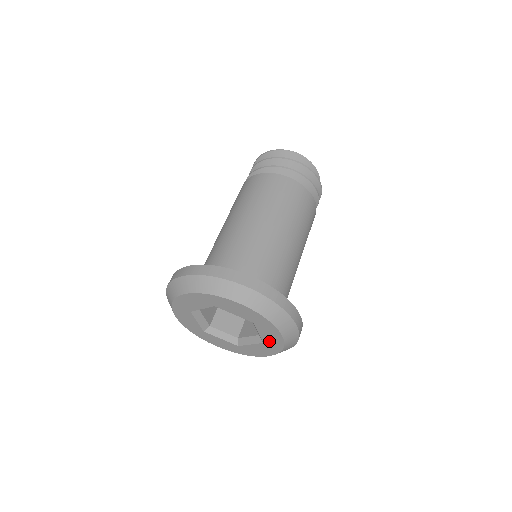
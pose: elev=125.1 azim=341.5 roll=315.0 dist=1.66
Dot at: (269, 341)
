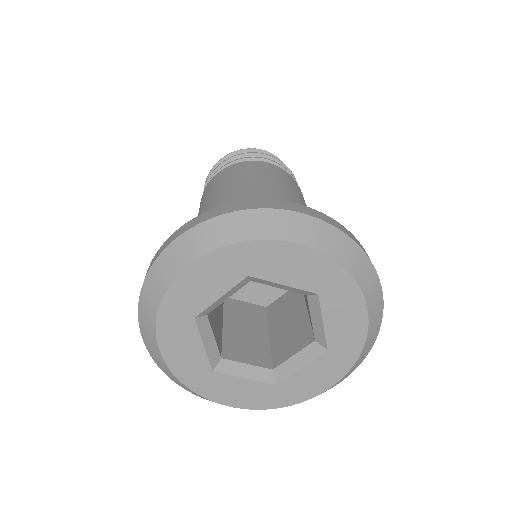
Dot at: (339, 338)
